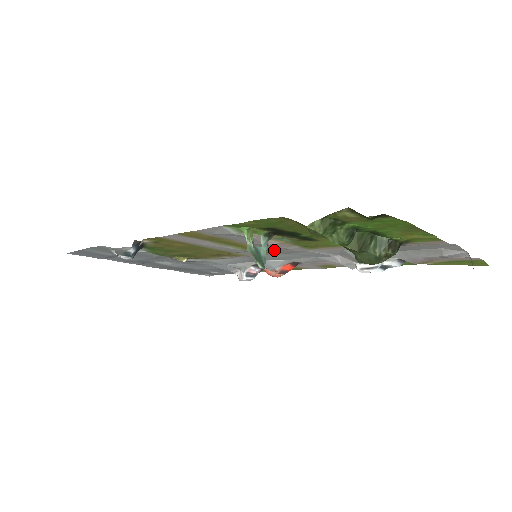
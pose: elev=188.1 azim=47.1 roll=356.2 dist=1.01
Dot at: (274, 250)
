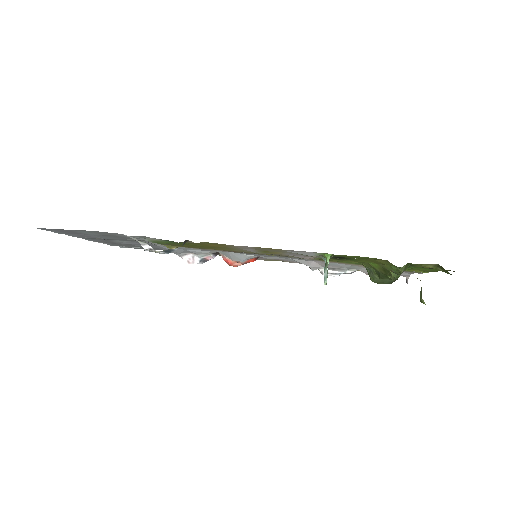
Dot at: (283, 256)
